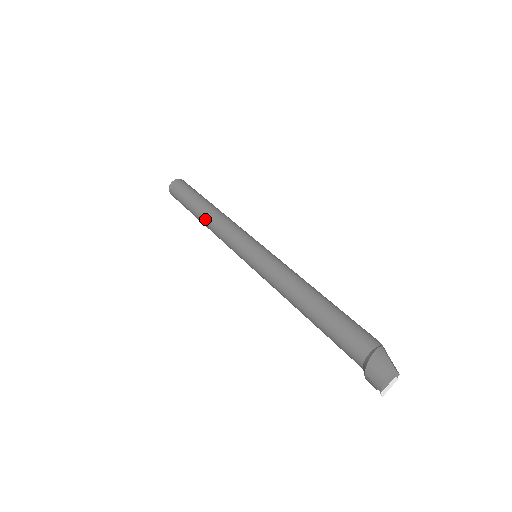
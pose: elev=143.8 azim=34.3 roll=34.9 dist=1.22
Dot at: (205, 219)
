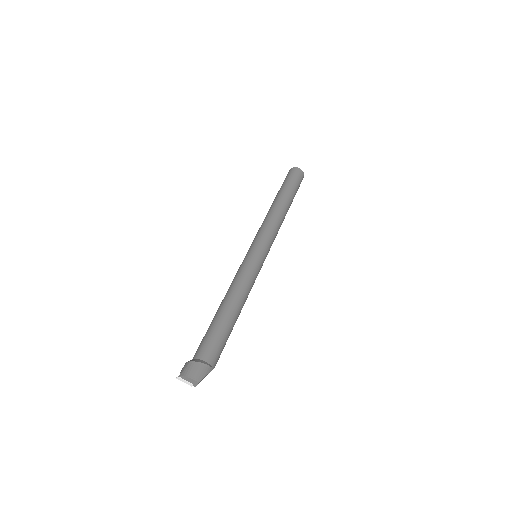
Dot at: (276, 206)
